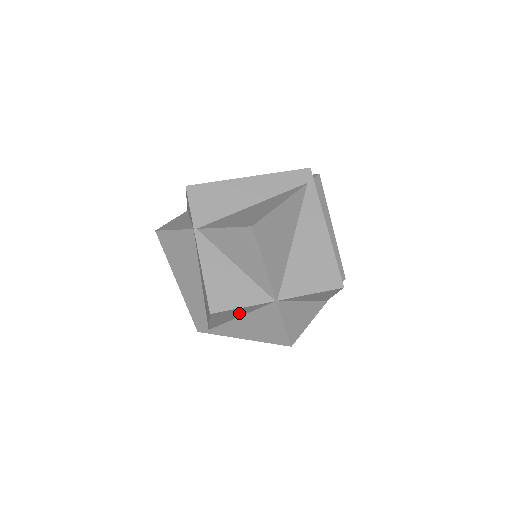
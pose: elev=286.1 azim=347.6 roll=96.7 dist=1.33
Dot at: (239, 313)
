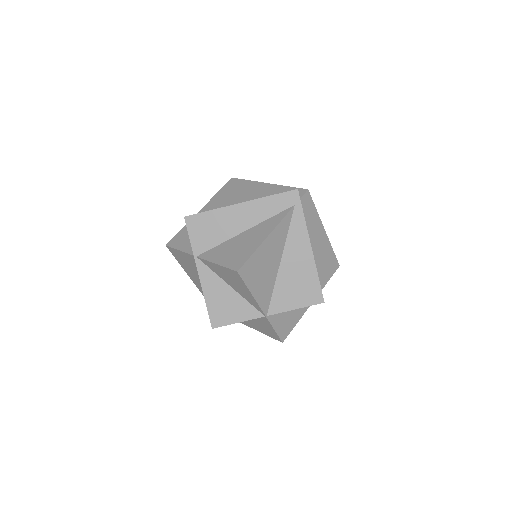
Dot at: occluded
